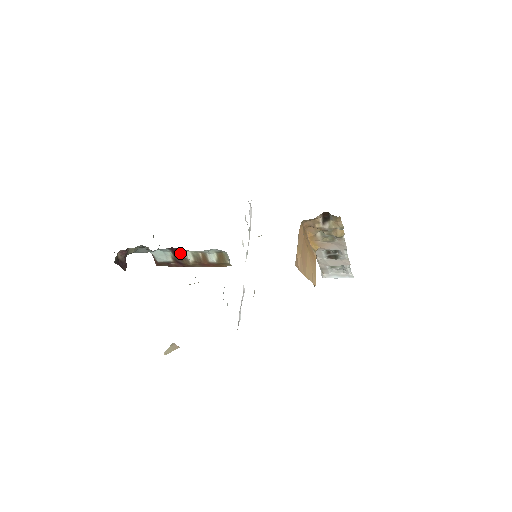
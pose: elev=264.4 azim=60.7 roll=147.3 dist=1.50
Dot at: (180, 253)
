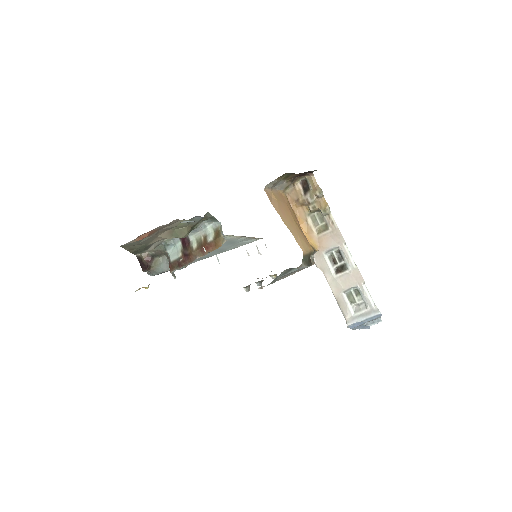
Dot at: (188, 242)
